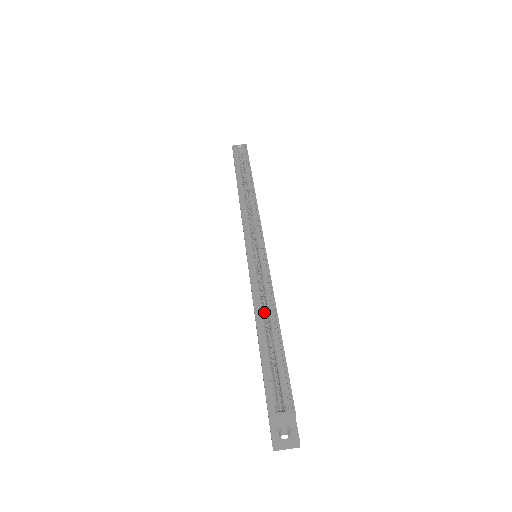
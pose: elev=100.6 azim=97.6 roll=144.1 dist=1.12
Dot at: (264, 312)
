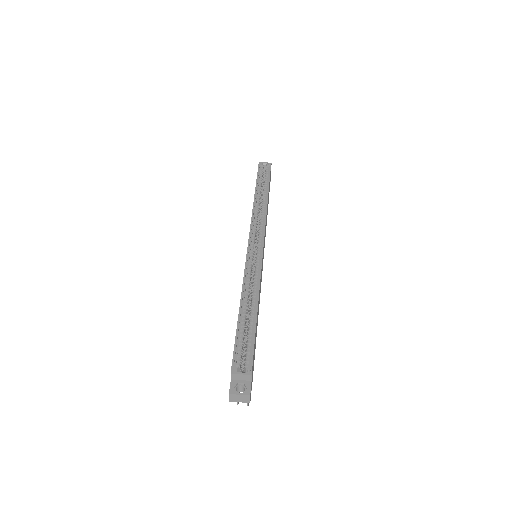
Dot at: (249, 299)
